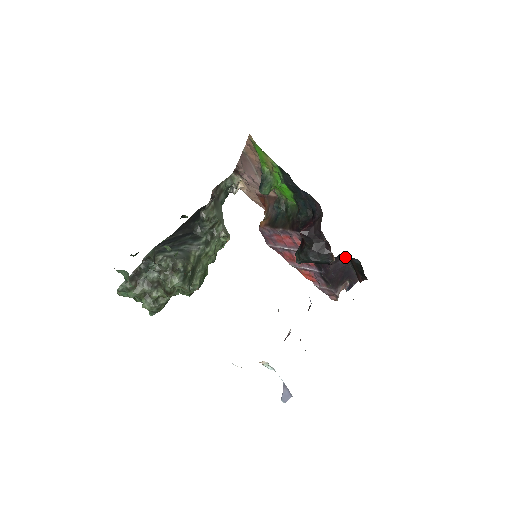
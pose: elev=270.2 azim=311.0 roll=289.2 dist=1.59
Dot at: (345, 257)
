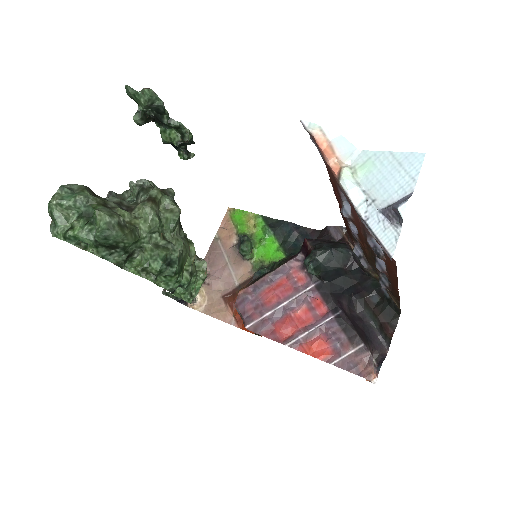
Dot at: (358, 310)
